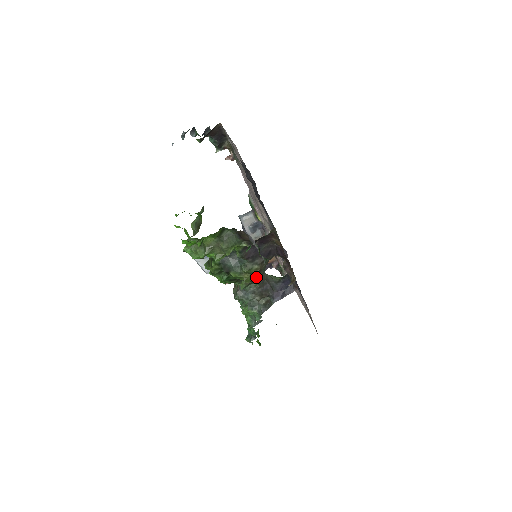
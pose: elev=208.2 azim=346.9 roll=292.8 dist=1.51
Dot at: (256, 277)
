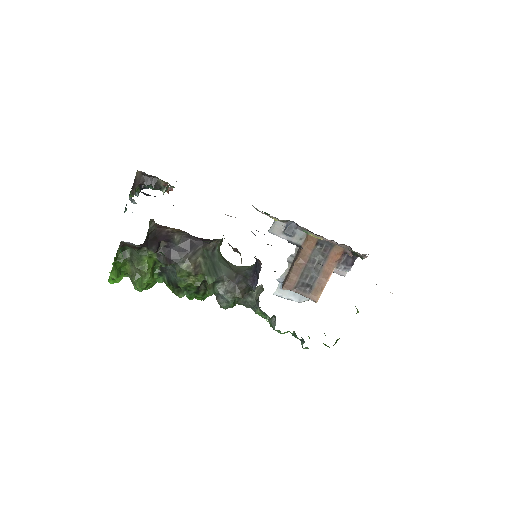
Dot at: (201, 275)
